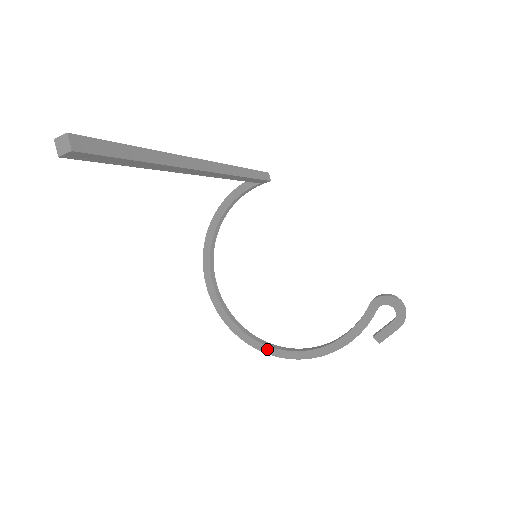
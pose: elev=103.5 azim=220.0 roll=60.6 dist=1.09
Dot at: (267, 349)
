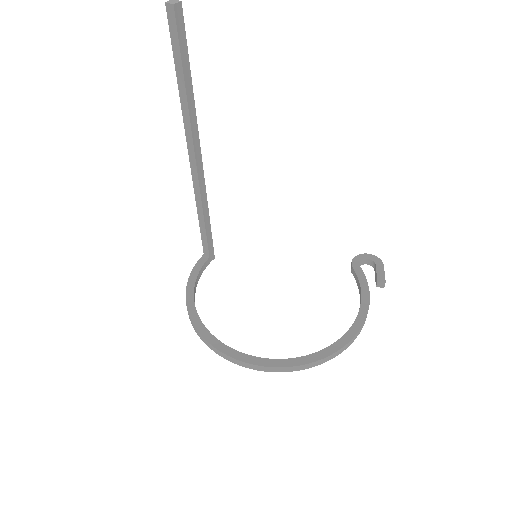
Dot at: (322, 353)
